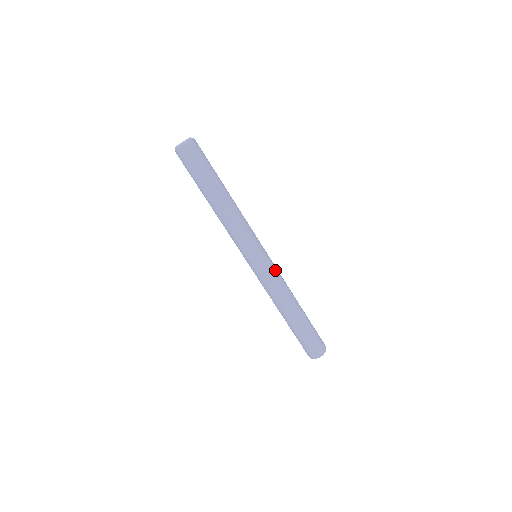
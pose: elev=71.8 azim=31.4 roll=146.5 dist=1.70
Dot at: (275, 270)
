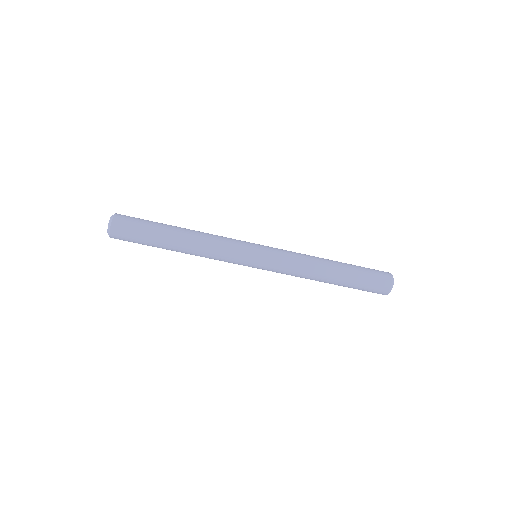
Dot at: (280, 264)
